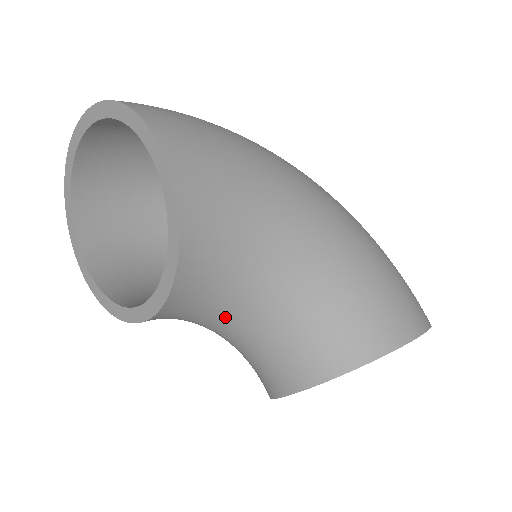
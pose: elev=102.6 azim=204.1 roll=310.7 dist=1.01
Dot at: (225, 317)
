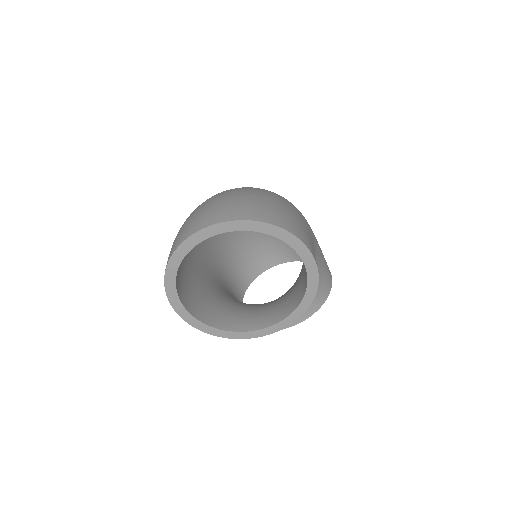
Dot at: occluded
